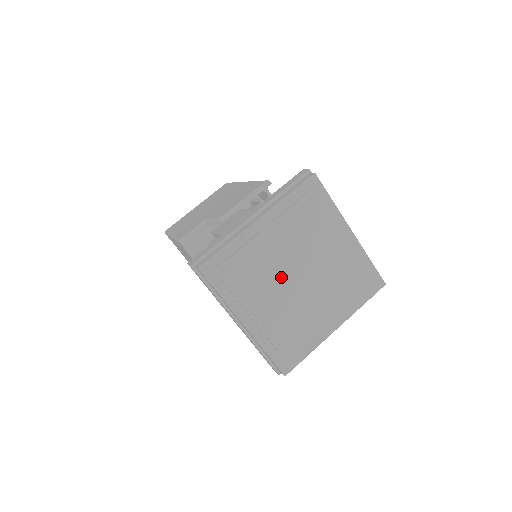
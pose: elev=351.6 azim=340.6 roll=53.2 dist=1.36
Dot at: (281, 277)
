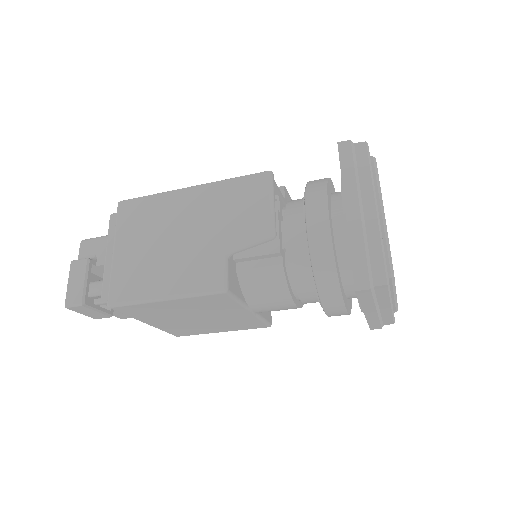
Dot at: occluded
